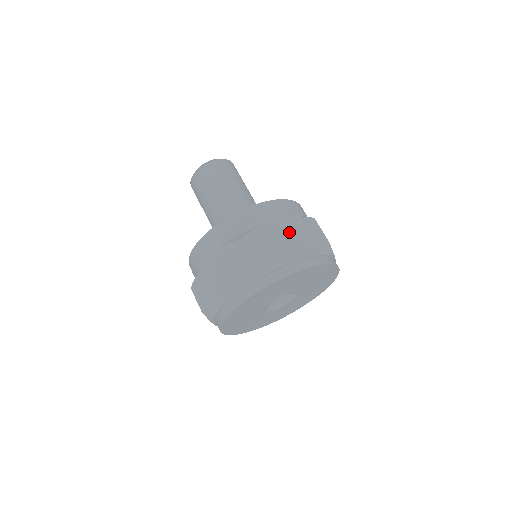
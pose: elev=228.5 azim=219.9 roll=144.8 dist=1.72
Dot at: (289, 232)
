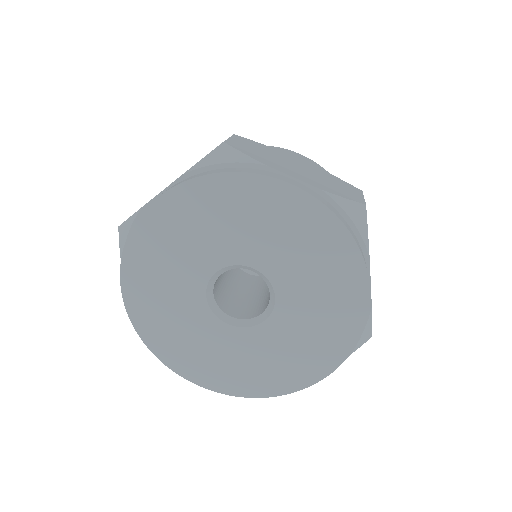
Dot at: occluded
